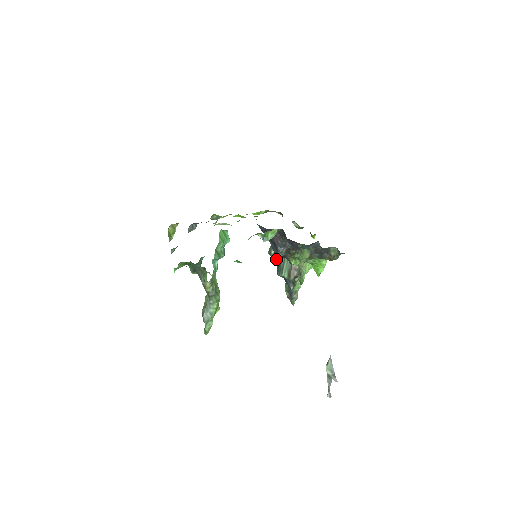
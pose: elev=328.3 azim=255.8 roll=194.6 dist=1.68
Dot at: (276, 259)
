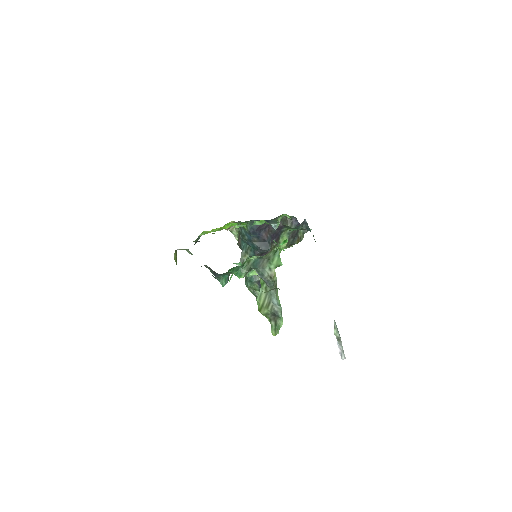
Dot at: occluded
